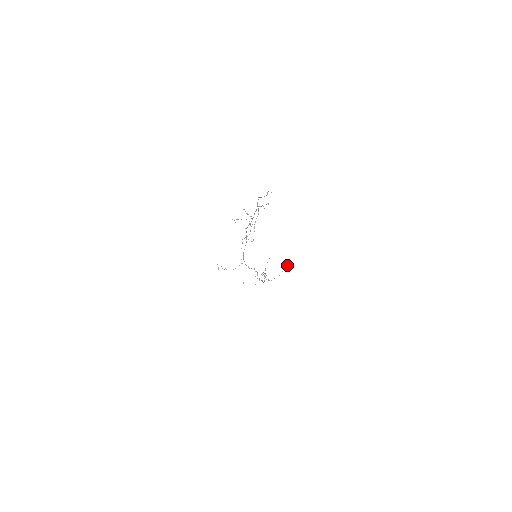
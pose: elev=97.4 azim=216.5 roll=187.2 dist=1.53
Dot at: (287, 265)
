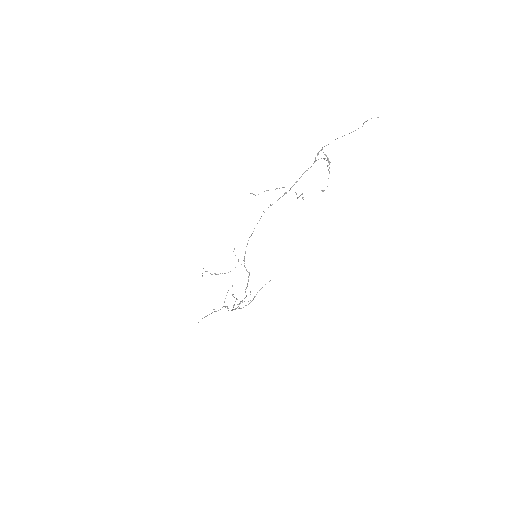
Dot at: (260, 289)
